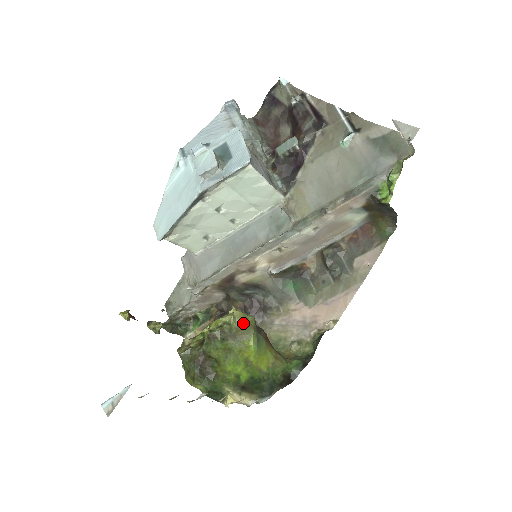
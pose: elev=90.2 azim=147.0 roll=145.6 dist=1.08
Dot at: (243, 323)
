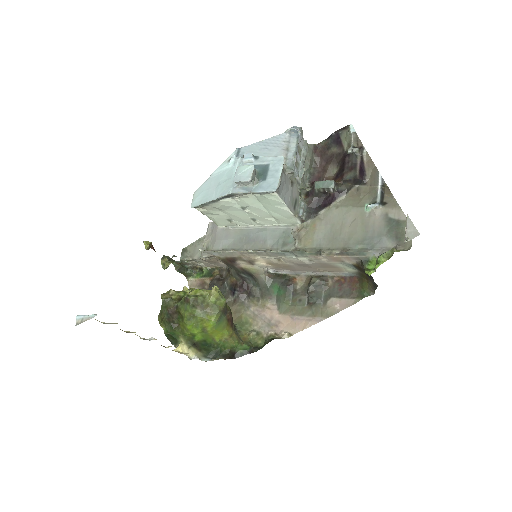
Dot at: (215, 302)
